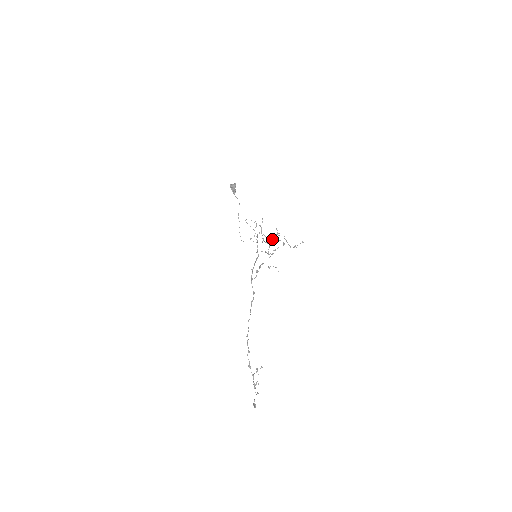
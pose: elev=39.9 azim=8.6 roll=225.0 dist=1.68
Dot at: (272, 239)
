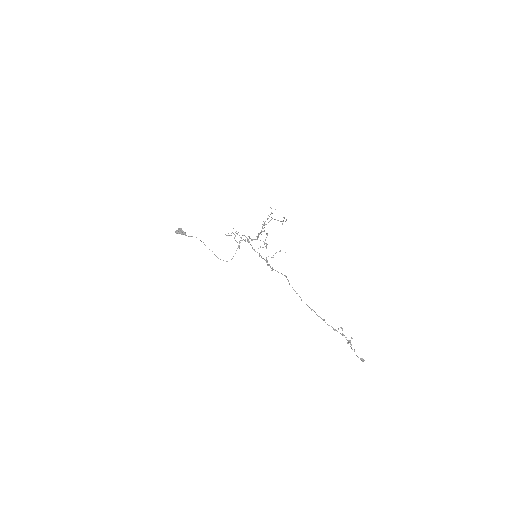
Dot at: occluded
